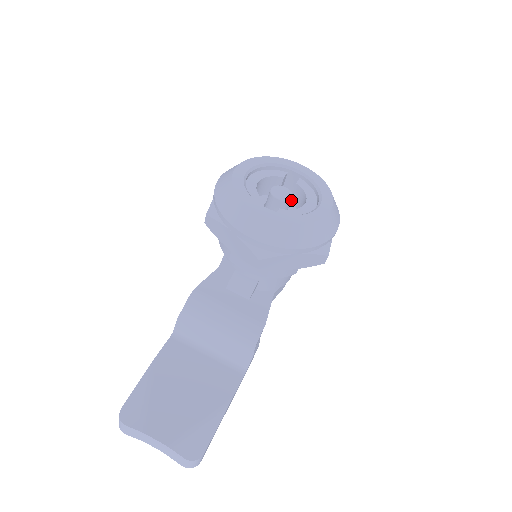
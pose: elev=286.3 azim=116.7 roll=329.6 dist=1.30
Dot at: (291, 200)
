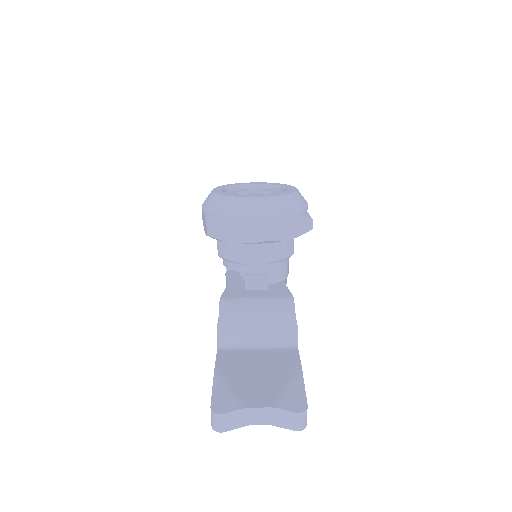
Dot at: occluded
